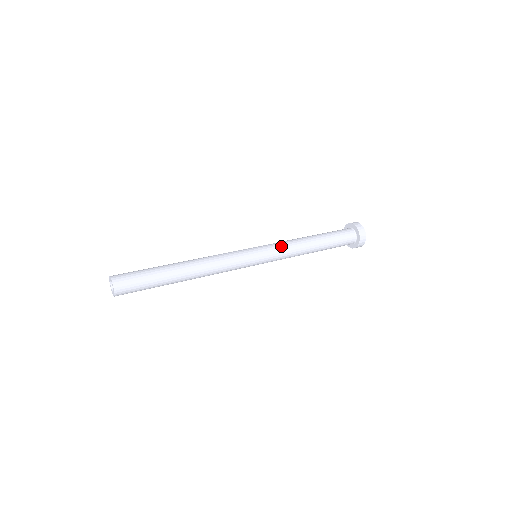
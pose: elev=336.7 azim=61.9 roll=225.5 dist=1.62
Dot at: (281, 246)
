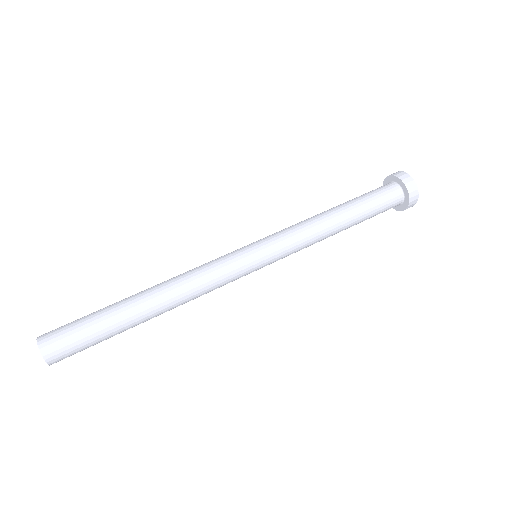
Dot at: (289, 232)
